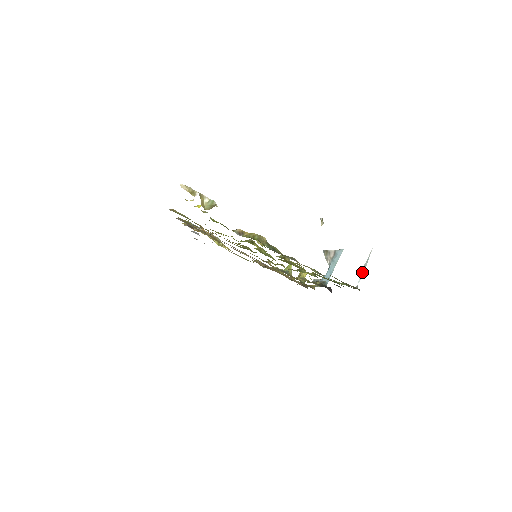
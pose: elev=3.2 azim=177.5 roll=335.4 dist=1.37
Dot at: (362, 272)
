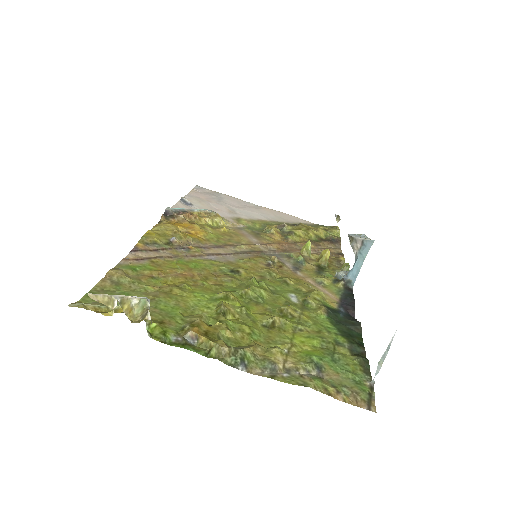
Dot at: (380, 364)
